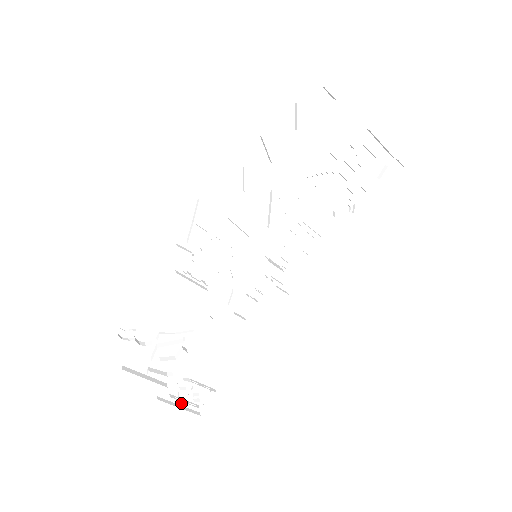
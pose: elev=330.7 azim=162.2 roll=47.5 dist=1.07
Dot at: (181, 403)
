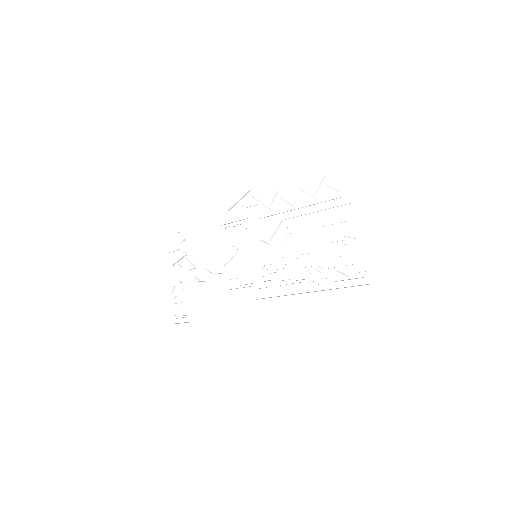
Dot at: (173, 306)
